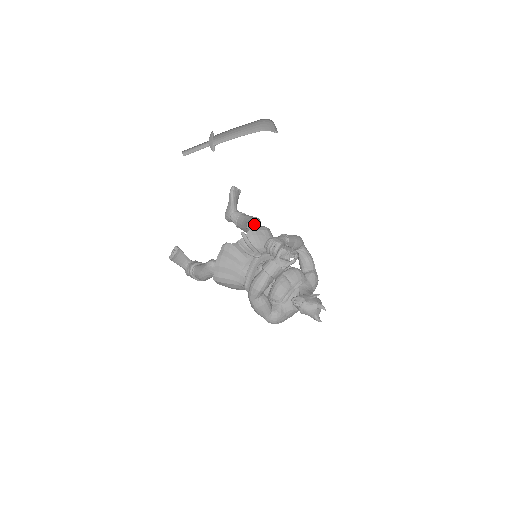
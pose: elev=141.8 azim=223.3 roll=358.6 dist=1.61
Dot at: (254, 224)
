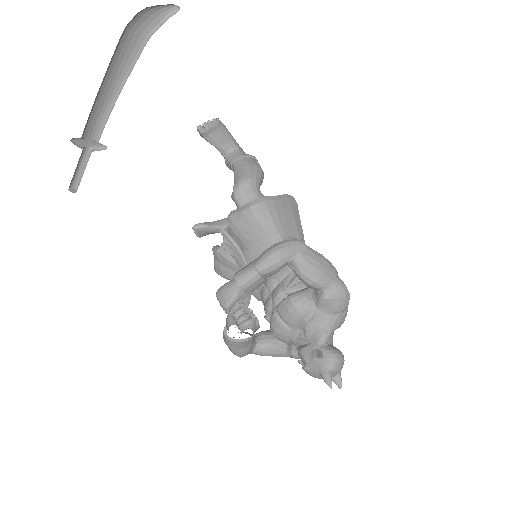
Dot at: (236, 203)
